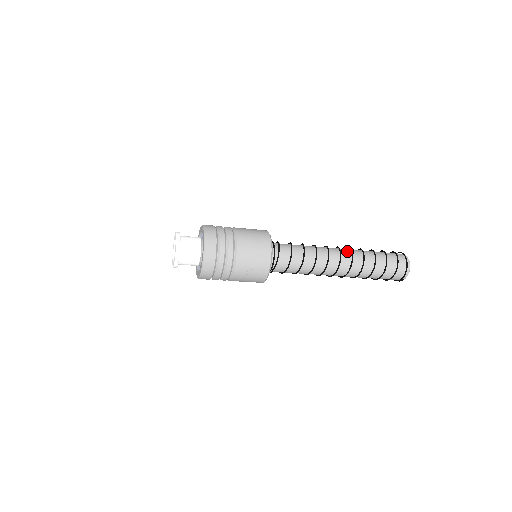
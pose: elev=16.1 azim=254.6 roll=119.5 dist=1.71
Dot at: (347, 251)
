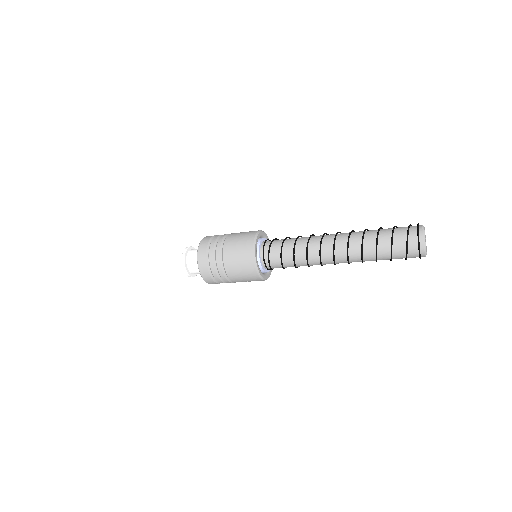
Dot at: (343, 249)
